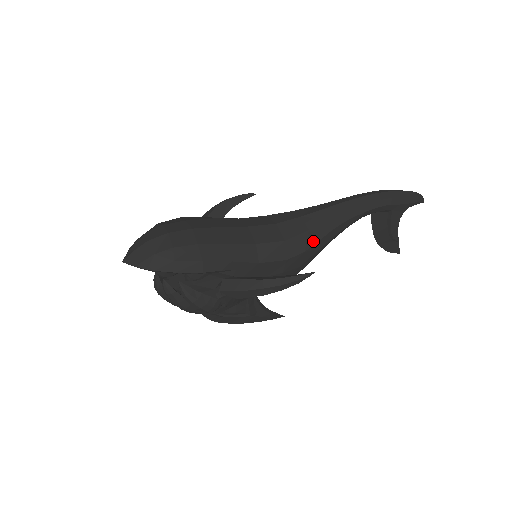
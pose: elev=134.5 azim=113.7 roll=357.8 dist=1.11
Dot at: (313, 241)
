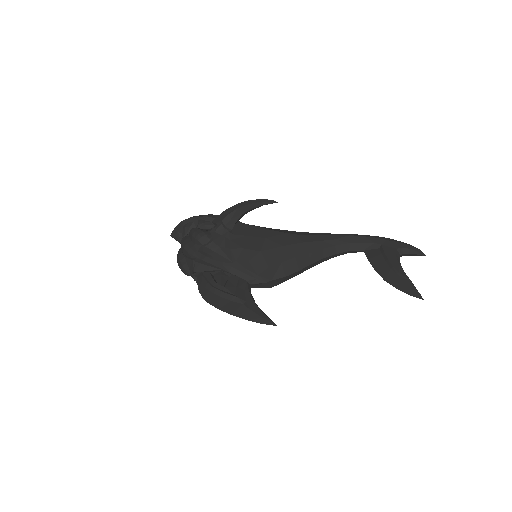
Dot at: (297, 234)
